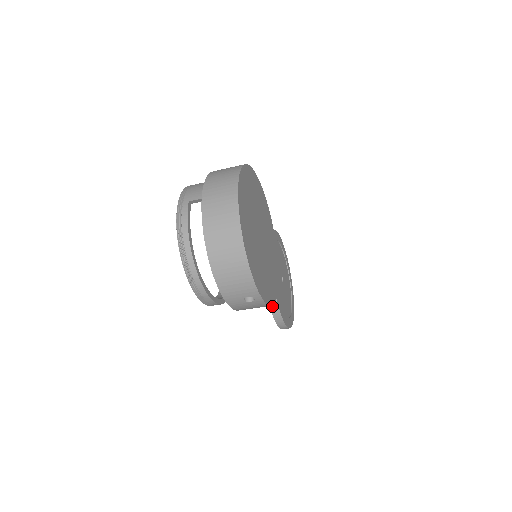
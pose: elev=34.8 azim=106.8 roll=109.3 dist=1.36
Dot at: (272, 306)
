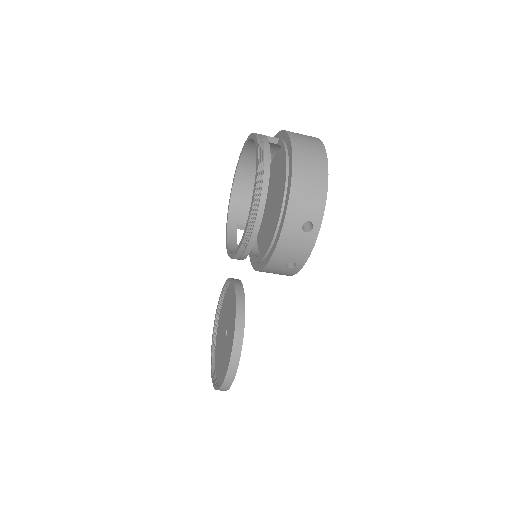
Dot at: (237, 334)
